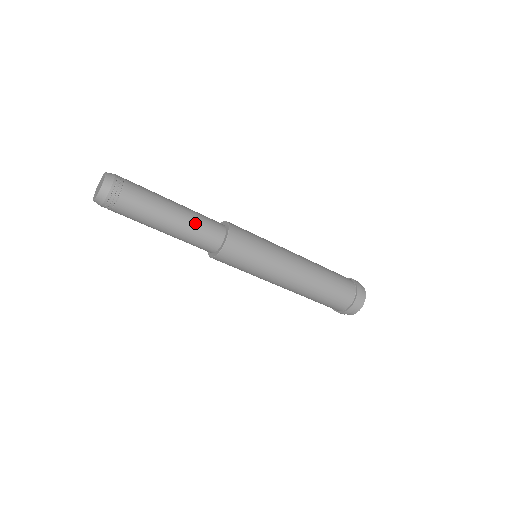
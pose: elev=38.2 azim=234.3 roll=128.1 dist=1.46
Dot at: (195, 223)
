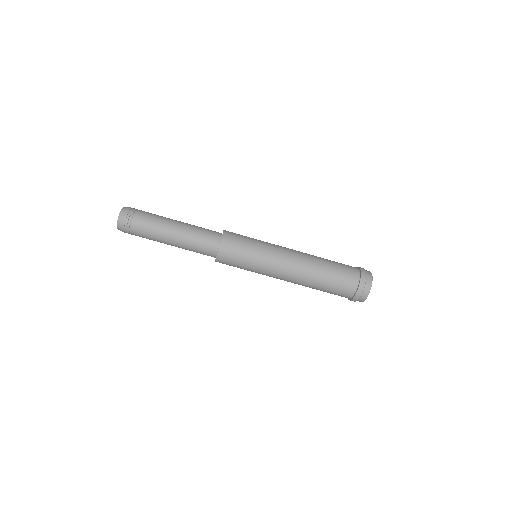
Dot at: (195, 227)
